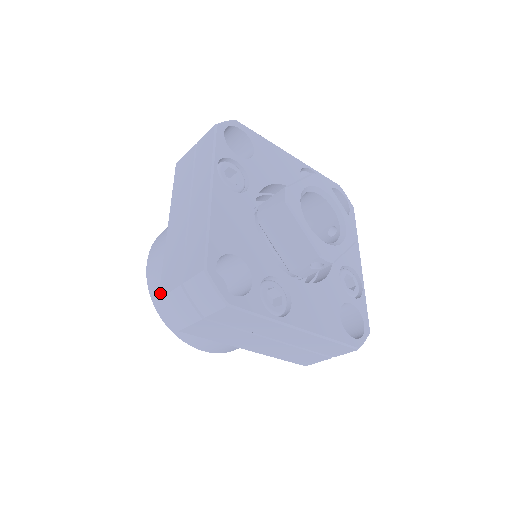
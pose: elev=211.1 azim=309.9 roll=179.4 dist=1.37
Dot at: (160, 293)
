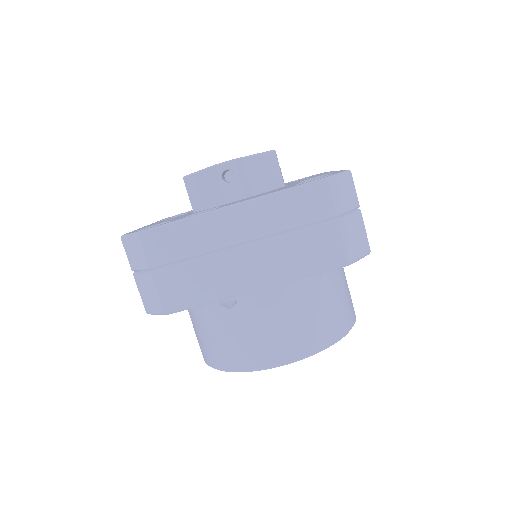
Dot at: occluded
